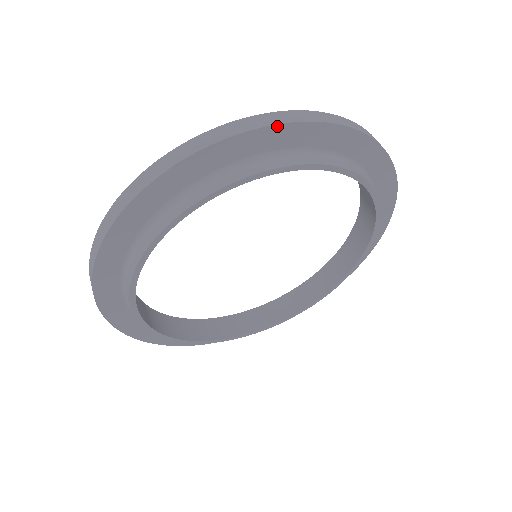
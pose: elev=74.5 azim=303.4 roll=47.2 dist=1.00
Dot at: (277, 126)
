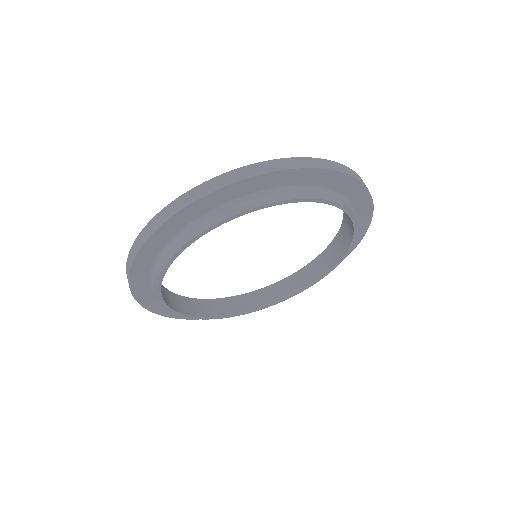
Dot at: (317, 169)
